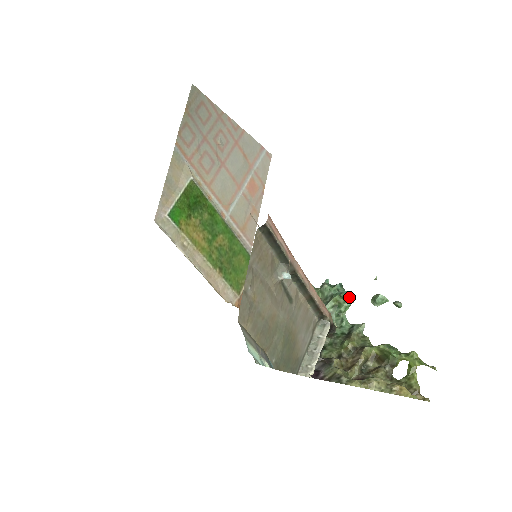
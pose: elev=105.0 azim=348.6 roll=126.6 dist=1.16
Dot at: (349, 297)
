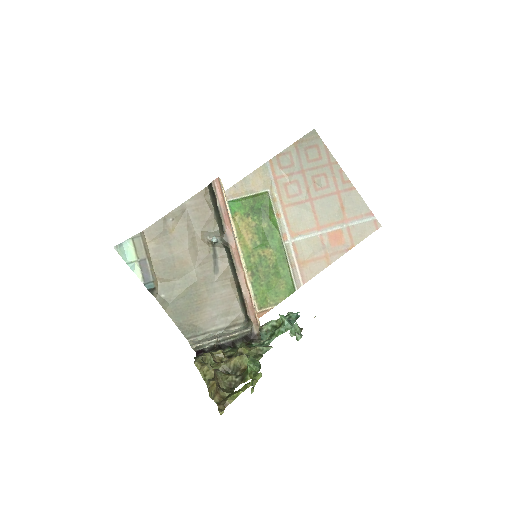
Dot at: (287, 323)
